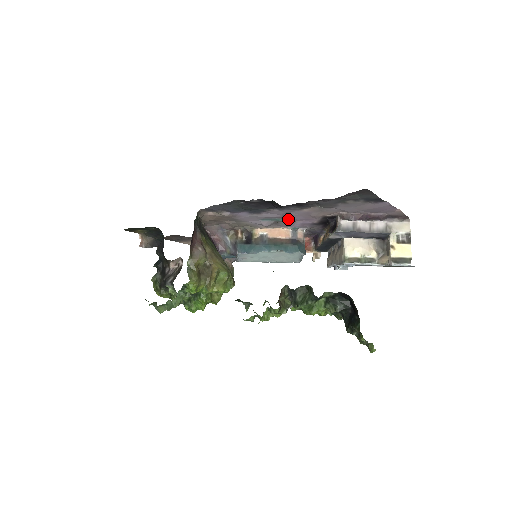
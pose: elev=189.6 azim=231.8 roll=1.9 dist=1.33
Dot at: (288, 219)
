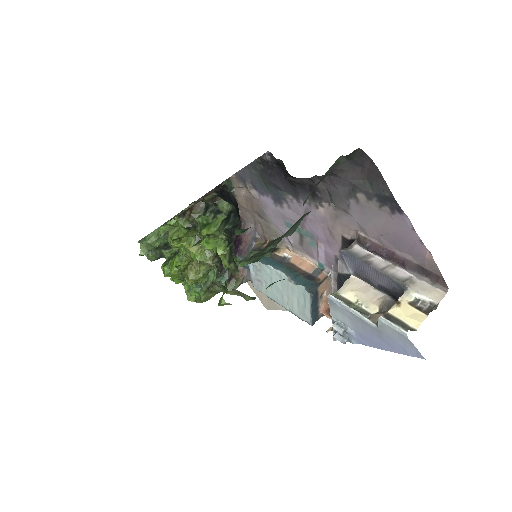
Dot at: (310, 234)
